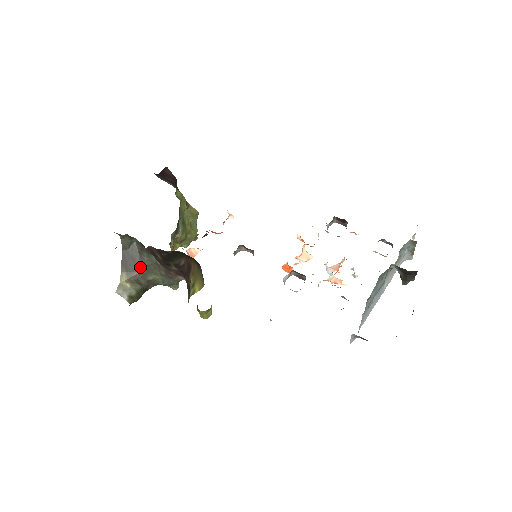
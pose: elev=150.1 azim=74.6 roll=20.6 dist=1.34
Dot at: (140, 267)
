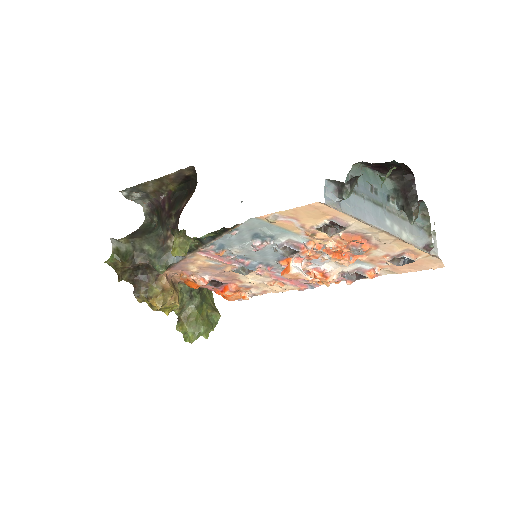
Dot at: (144, 236)
